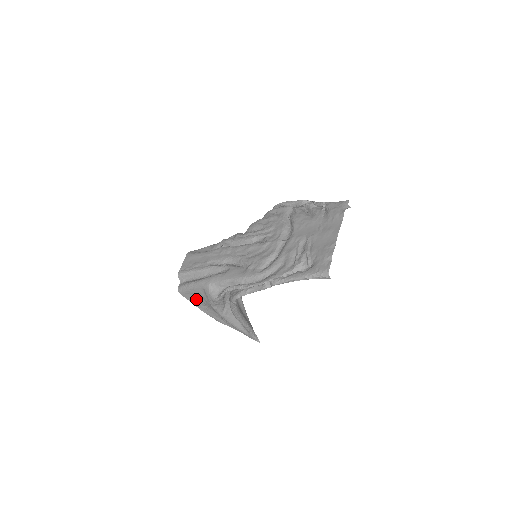
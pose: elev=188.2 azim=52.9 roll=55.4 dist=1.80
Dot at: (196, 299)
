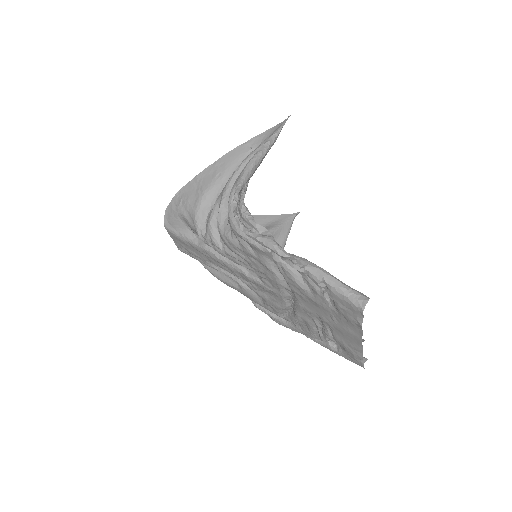
Dot at: occluded
